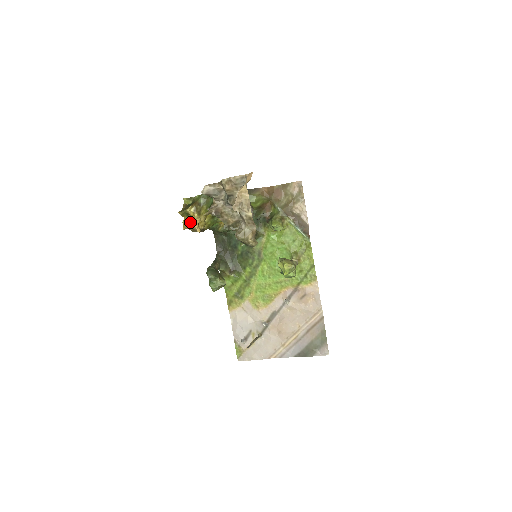
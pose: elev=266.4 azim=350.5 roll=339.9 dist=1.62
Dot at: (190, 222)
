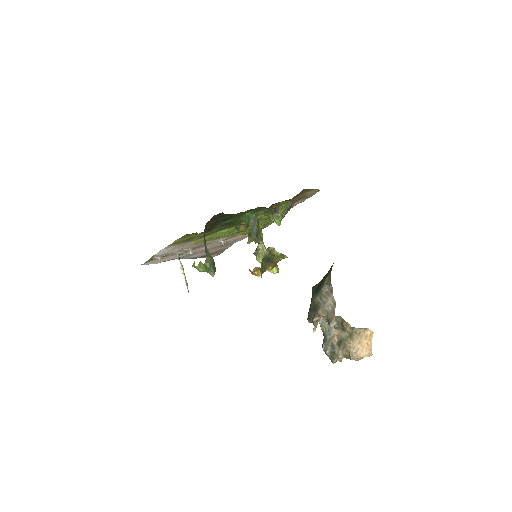
Dot at: (257, 274)
